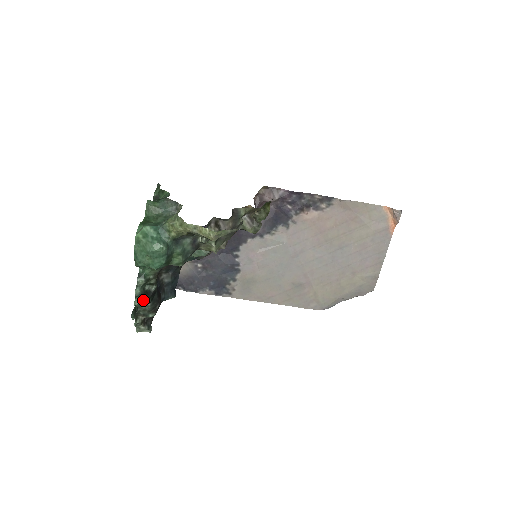
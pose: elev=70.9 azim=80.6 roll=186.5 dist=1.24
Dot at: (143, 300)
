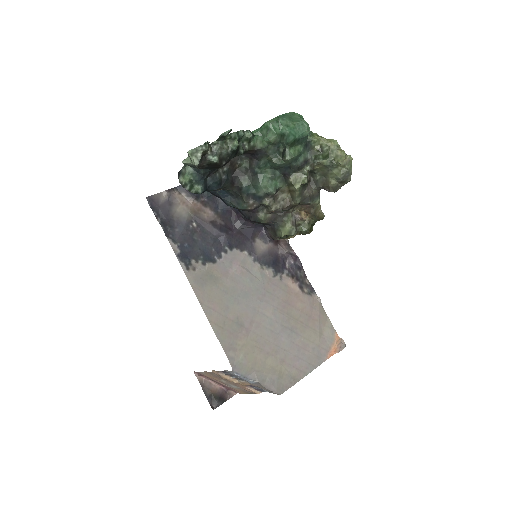
Dot at: (236, 141)
